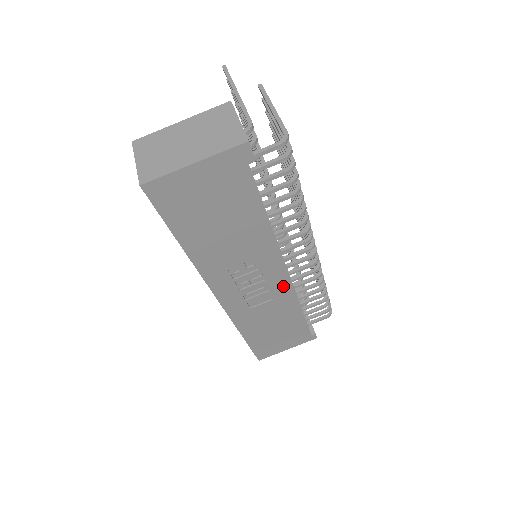
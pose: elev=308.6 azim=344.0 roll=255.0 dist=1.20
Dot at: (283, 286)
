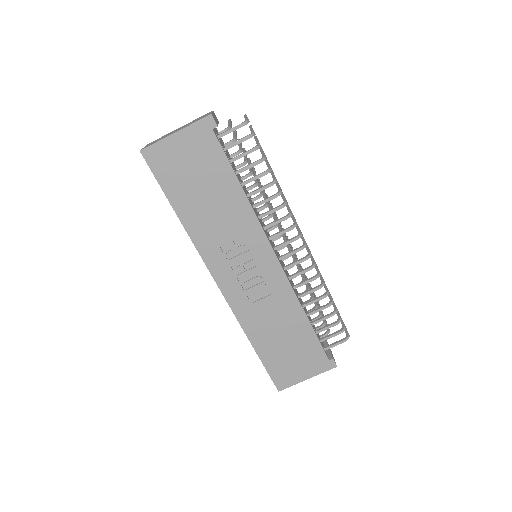
Dot at: (277, 277)
